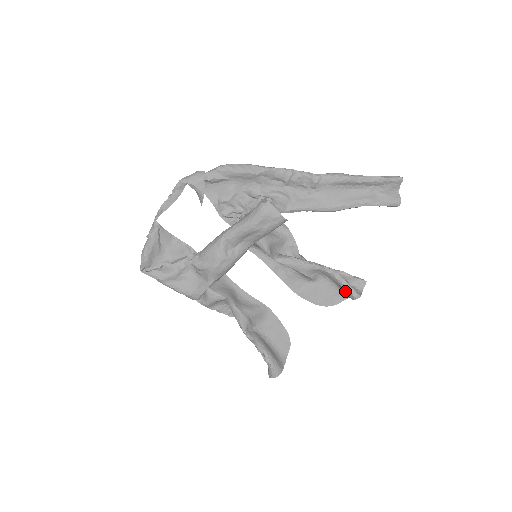
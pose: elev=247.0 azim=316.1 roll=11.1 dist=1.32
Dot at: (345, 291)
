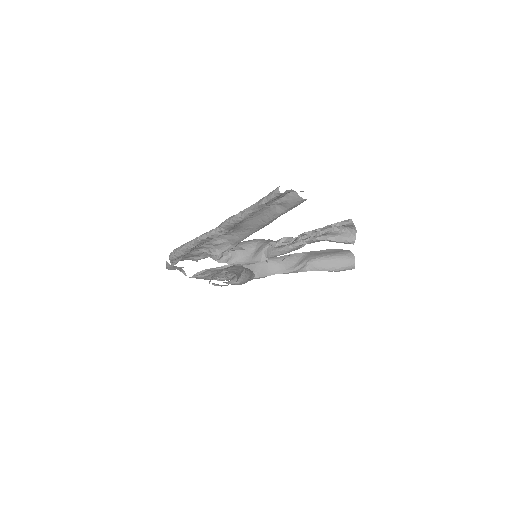
Dot at: occluded
